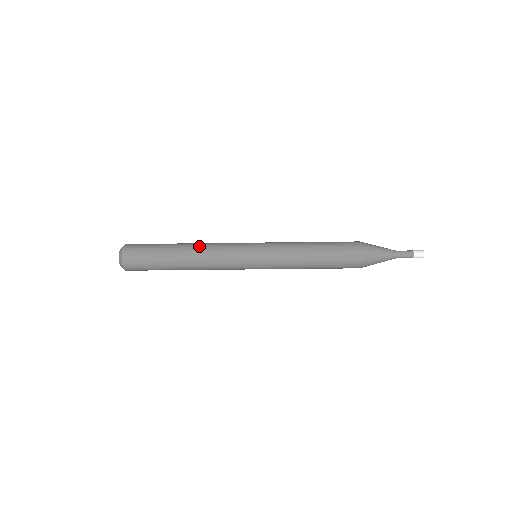
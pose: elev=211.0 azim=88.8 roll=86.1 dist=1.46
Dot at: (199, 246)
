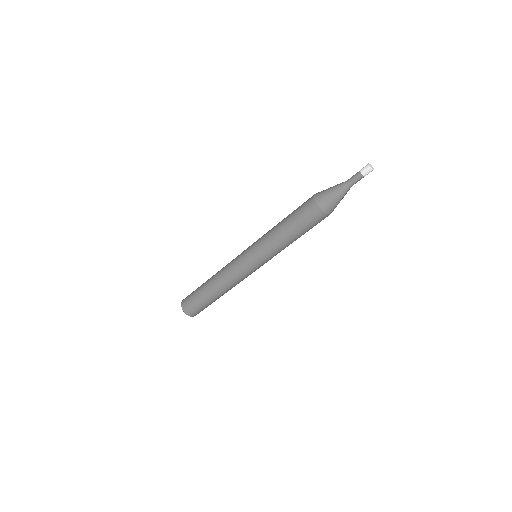
Dot at: occluded
